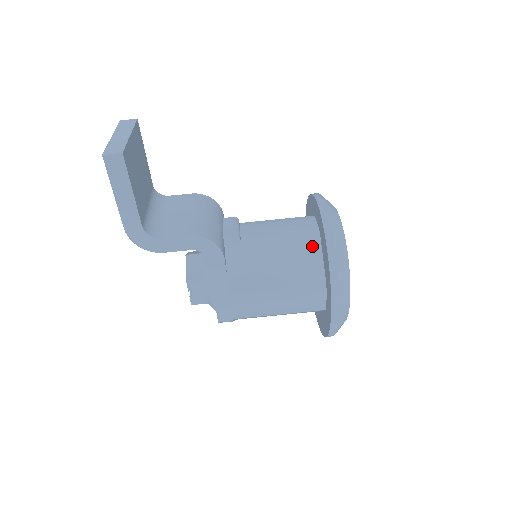
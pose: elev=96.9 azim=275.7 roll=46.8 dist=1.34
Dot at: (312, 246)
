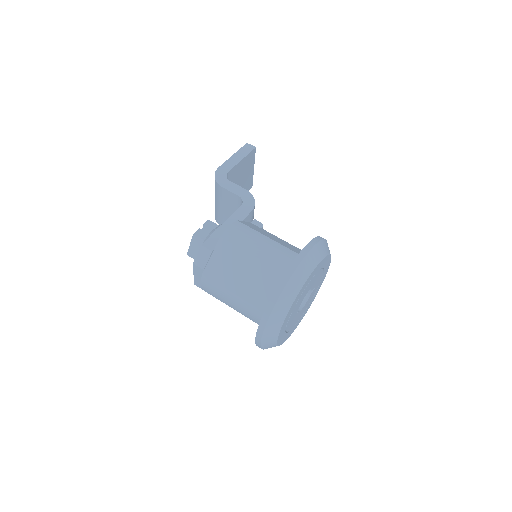
Dot at: occluded
